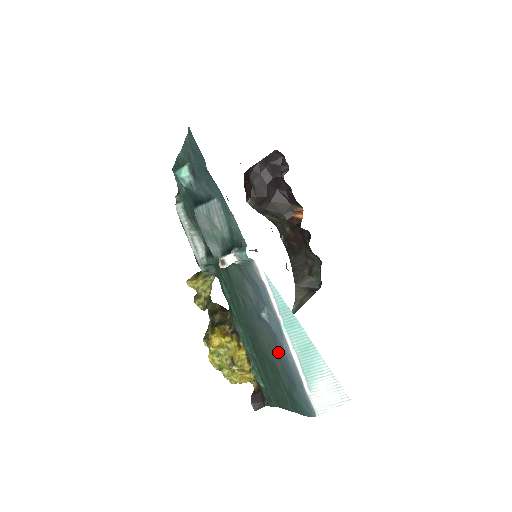
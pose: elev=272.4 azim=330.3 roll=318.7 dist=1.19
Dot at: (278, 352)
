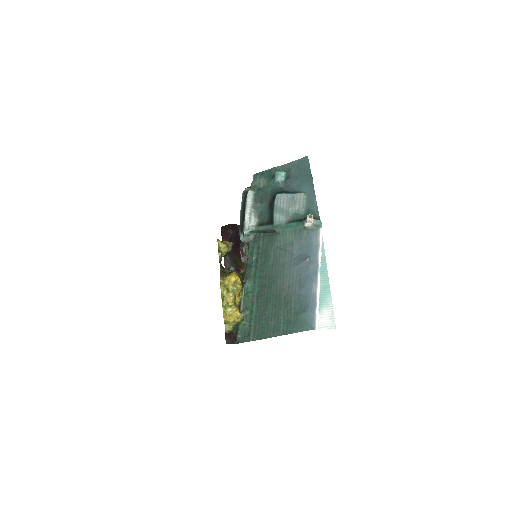
Dot at: (302, 286)
